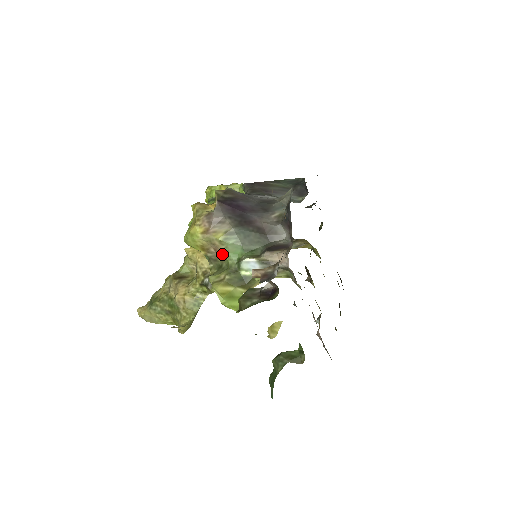
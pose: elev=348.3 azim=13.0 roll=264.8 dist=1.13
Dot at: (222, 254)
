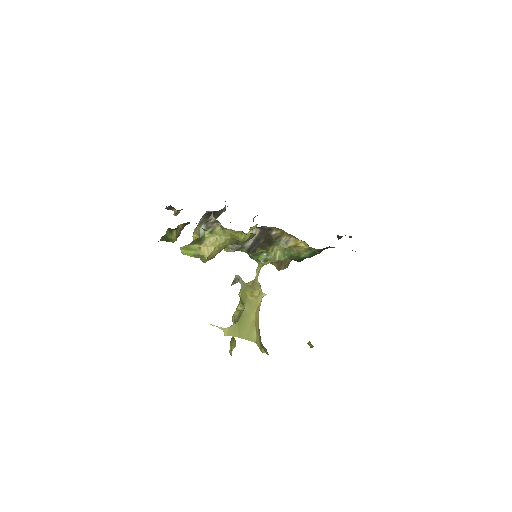
Dot at: occluded
